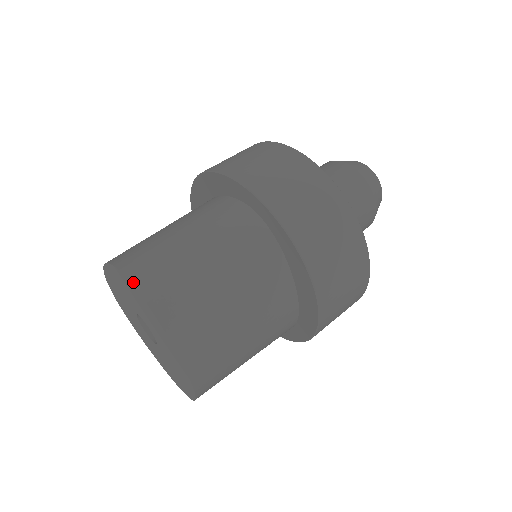
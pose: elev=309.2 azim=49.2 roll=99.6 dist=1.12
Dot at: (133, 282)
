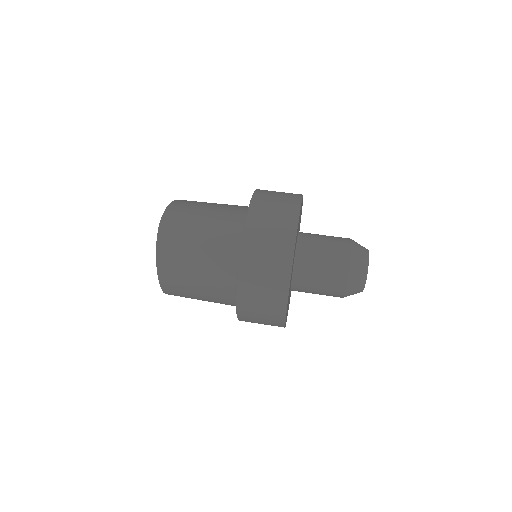
Dot at: (161, 221)
